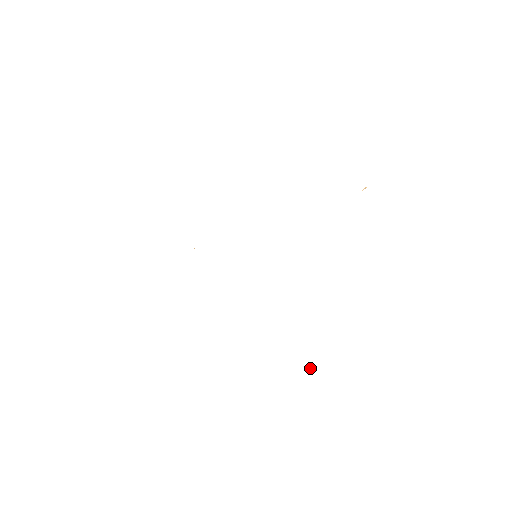
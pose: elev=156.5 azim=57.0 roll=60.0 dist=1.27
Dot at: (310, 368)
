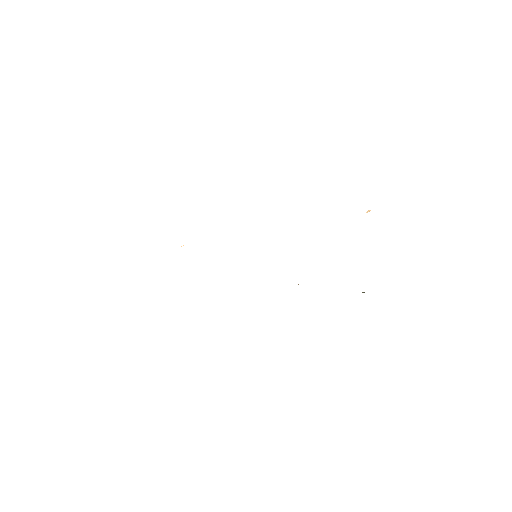
Dot at: occluded
